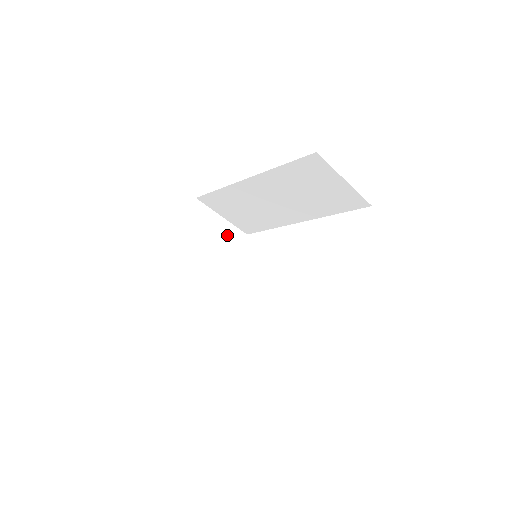
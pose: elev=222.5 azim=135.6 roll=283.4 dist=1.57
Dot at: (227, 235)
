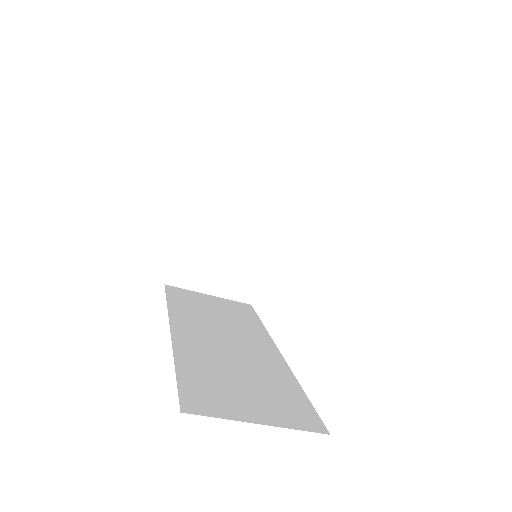
Dot at: (266, 176)
